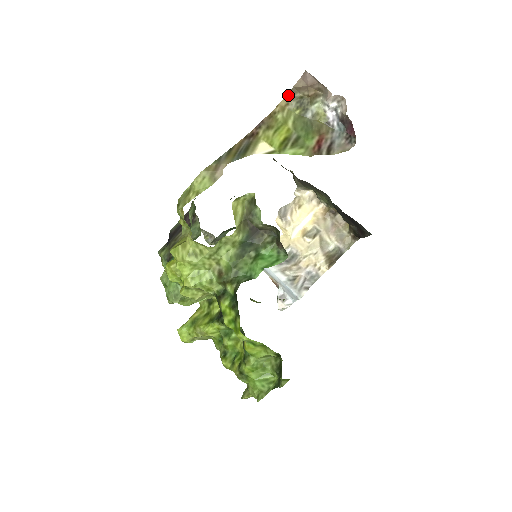
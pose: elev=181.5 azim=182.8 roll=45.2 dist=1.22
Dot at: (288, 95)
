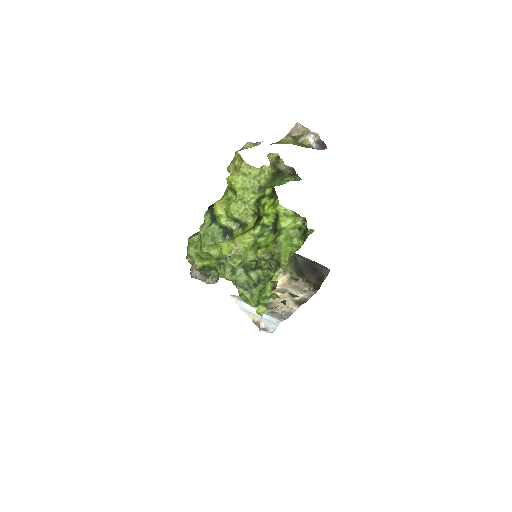
Dot at: (287, 135)
